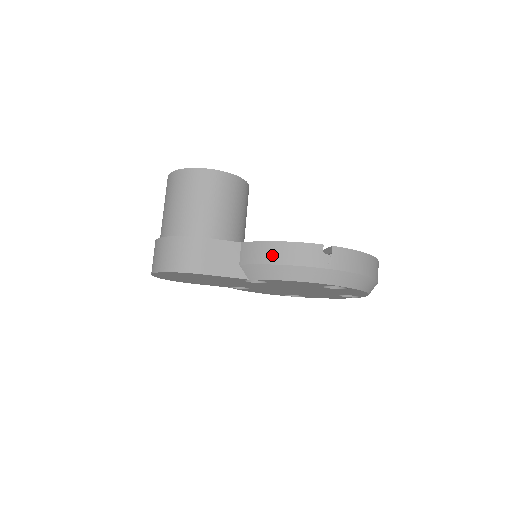
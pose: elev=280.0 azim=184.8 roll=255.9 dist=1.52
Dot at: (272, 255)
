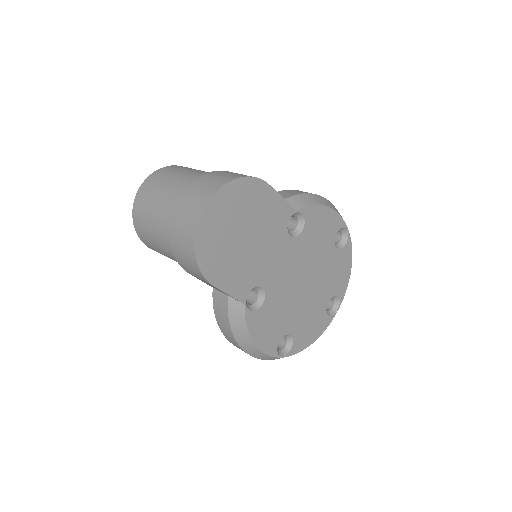
Dot at: (299, 192)
